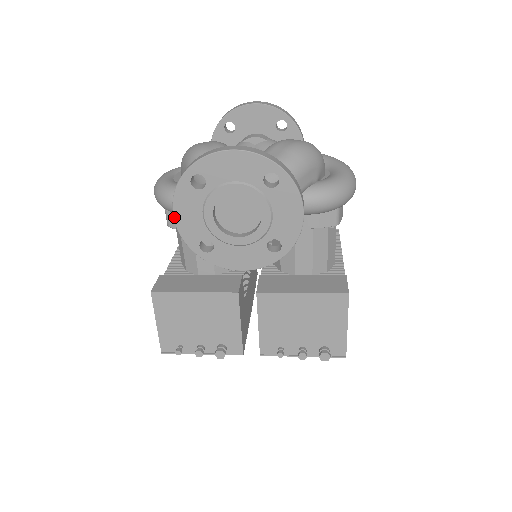
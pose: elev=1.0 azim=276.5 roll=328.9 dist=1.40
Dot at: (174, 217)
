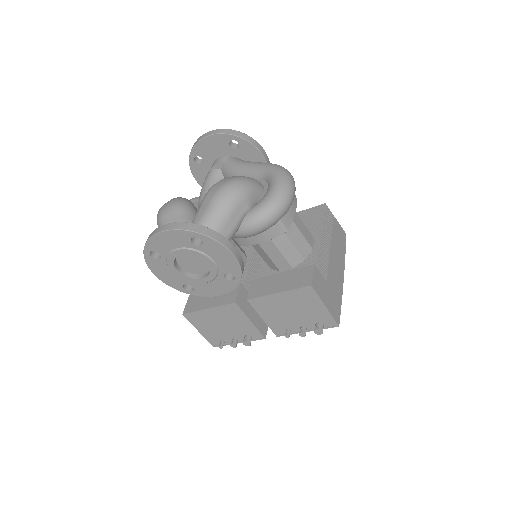
Dot at: (157, 277)
